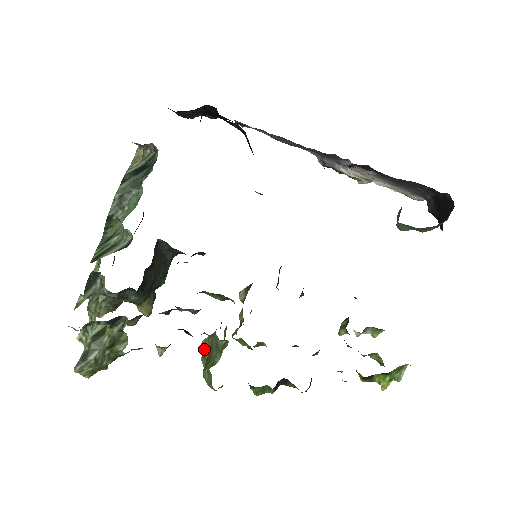
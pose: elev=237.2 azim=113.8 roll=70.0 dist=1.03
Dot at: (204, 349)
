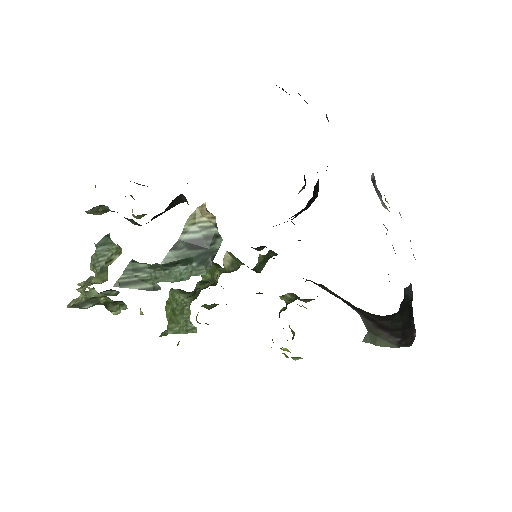
Dot at: (175, 294)
